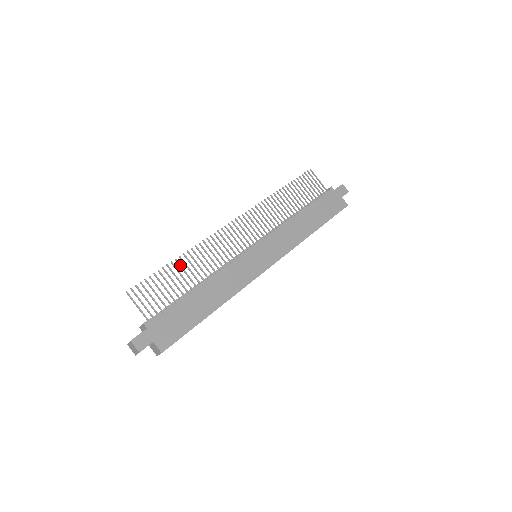
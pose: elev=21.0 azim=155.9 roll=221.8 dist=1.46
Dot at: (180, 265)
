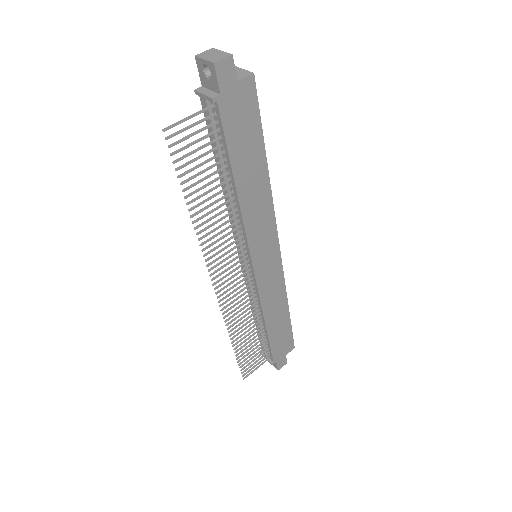
Dot at: occluded
